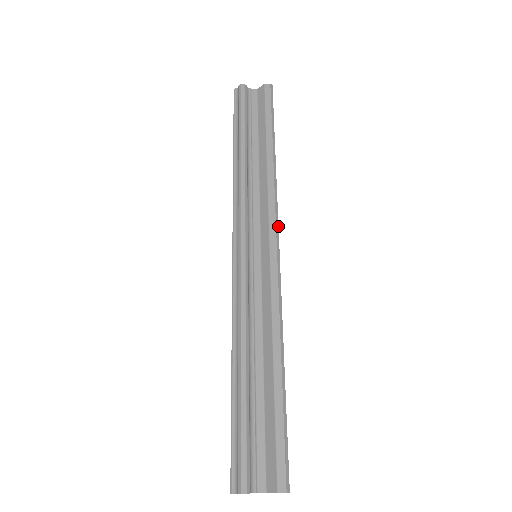
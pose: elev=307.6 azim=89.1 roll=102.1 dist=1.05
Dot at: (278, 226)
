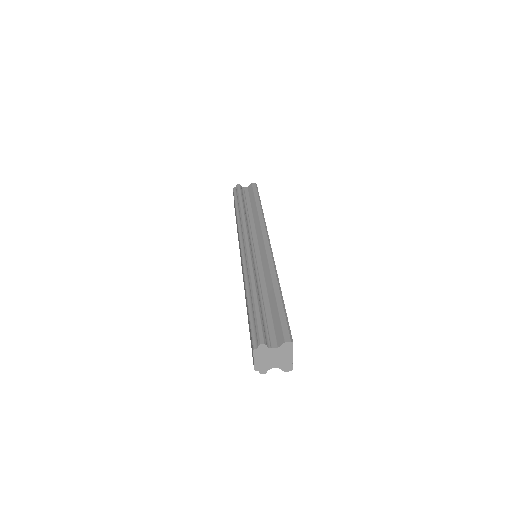
Dot at: (268, 235)
